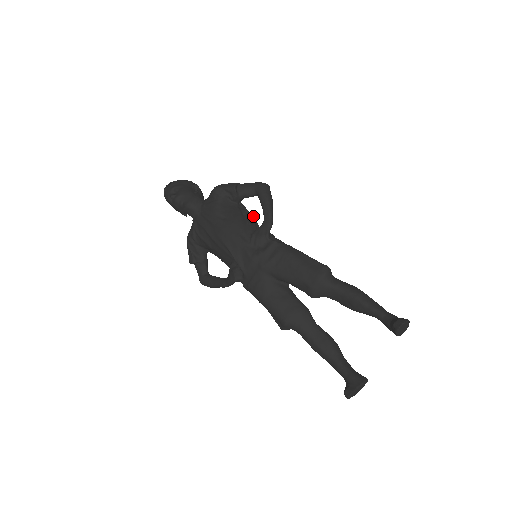
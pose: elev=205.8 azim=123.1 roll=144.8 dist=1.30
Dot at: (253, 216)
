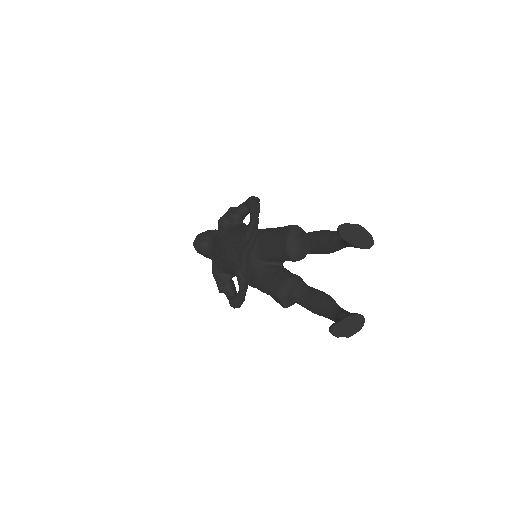
Dot at: (247, 225)
